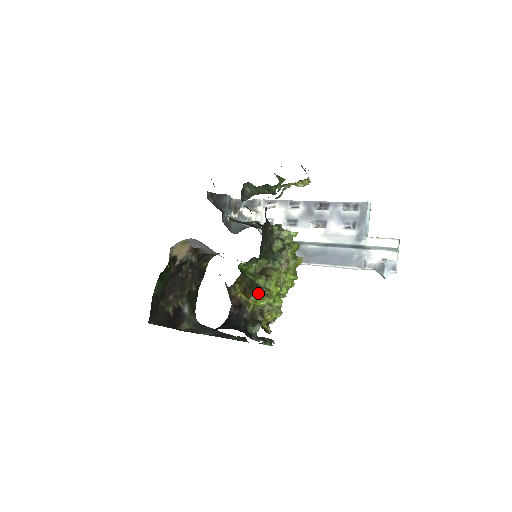
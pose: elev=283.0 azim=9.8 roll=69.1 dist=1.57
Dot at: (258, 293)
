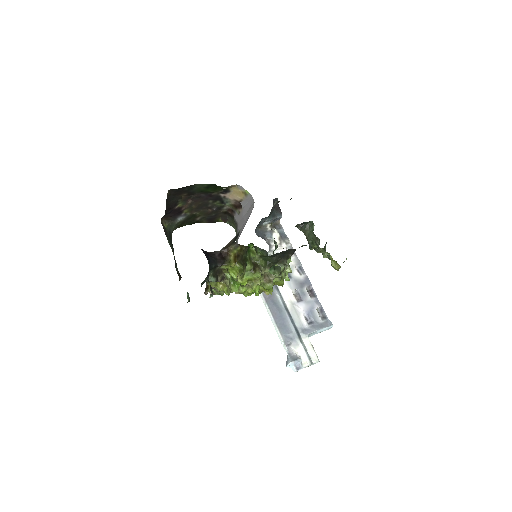
Dot at: (242, 267)
